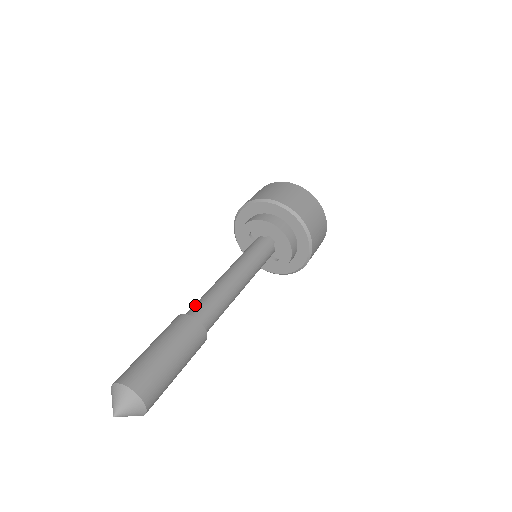
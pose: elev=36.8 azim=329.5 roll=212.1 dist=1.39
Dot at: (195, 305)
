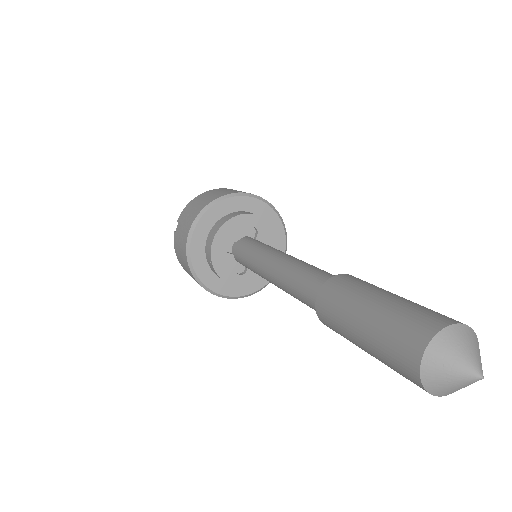
Dot at: (310, 281)
